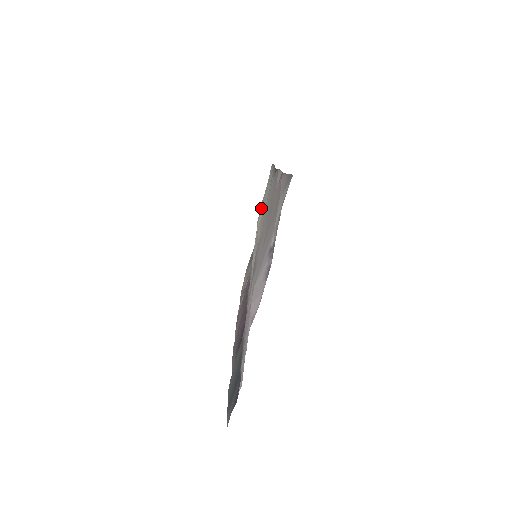
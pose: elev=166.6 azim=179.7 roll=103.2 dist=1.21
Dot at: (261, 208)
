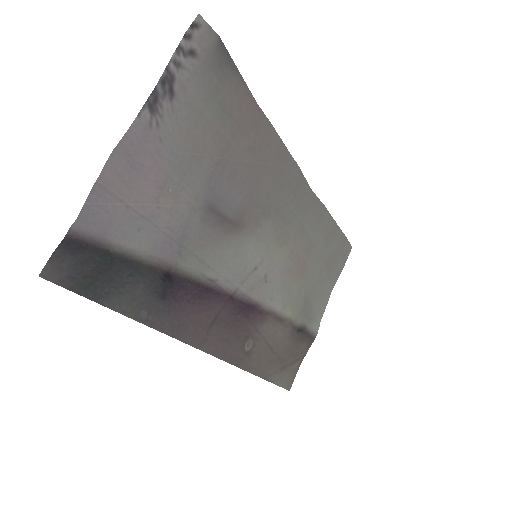
Dot at: (319, 275)
